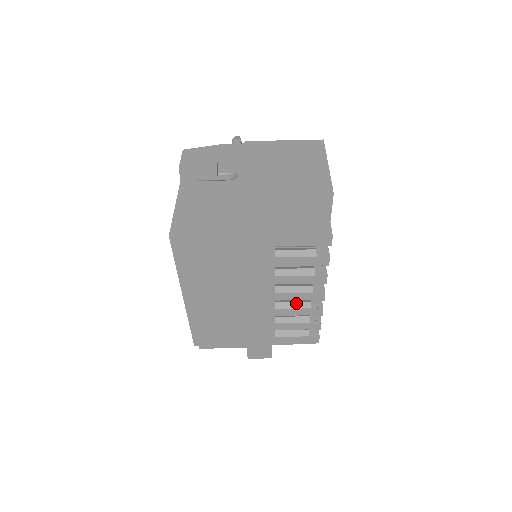
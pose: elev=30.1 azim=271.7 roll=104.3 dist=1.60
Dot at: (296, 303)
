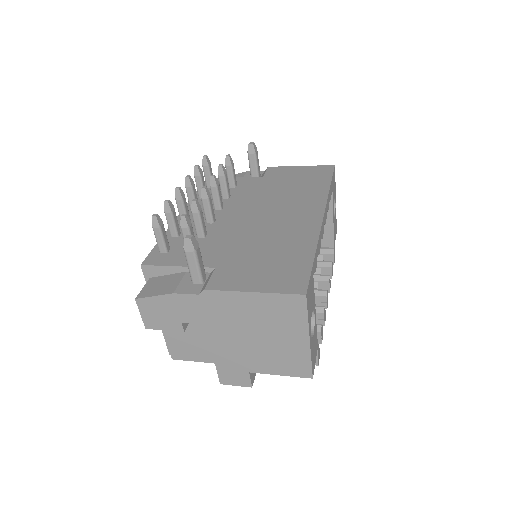
Dot at: occluded
